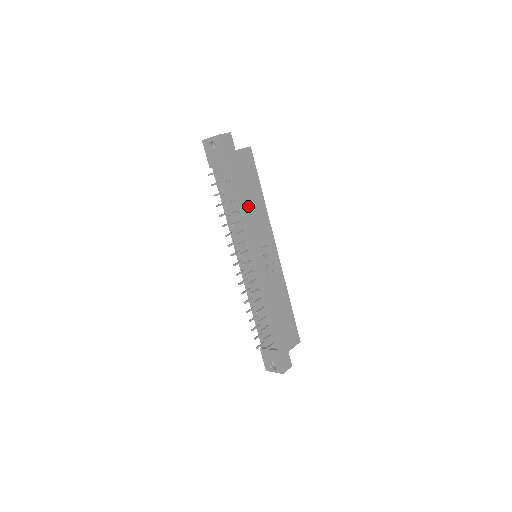
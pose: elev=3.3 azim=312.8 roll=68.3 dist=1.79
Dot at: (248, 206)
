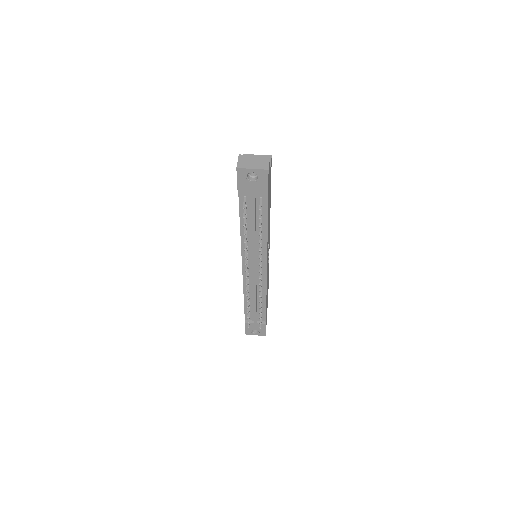
Dot at: (268, 223)
